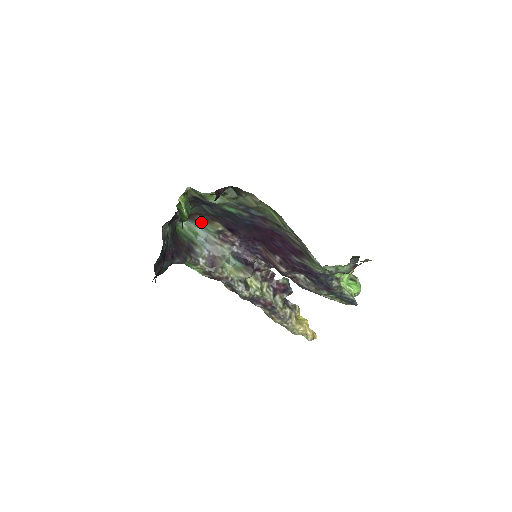
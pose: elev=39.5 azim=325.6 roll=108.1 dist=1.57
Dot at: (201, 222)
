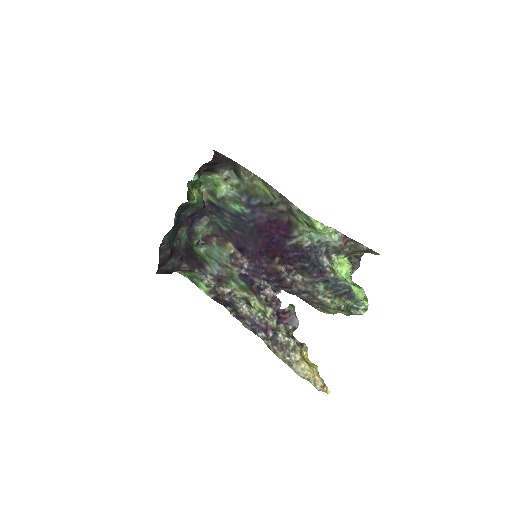
Dot at: (217, 247)
